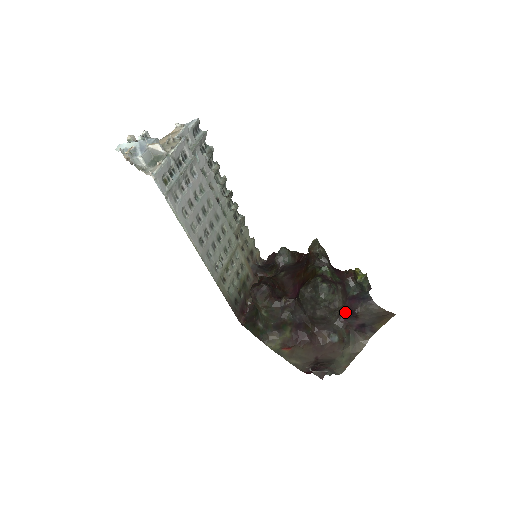
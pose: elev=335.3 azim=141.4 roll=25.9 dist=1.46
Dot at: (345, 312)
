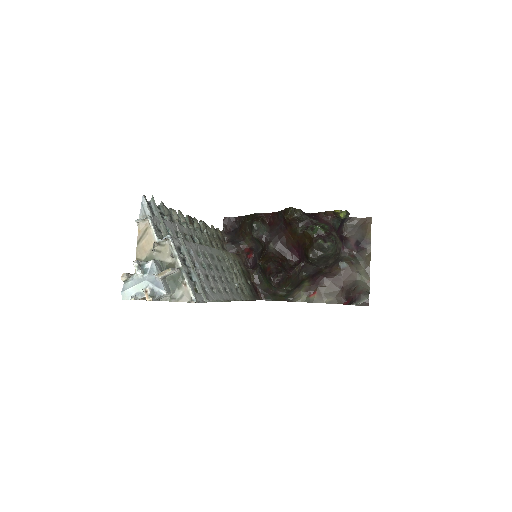
Dot at: occluded
